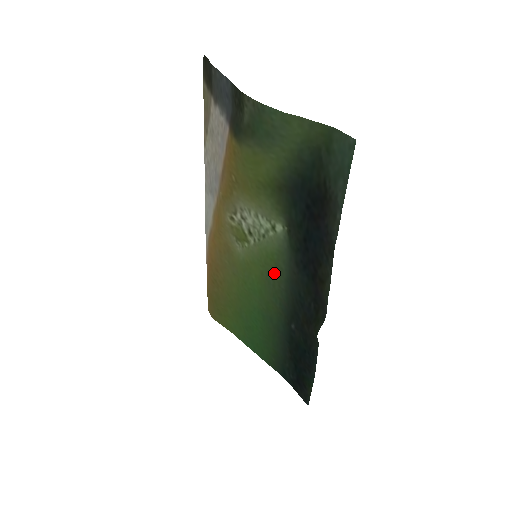
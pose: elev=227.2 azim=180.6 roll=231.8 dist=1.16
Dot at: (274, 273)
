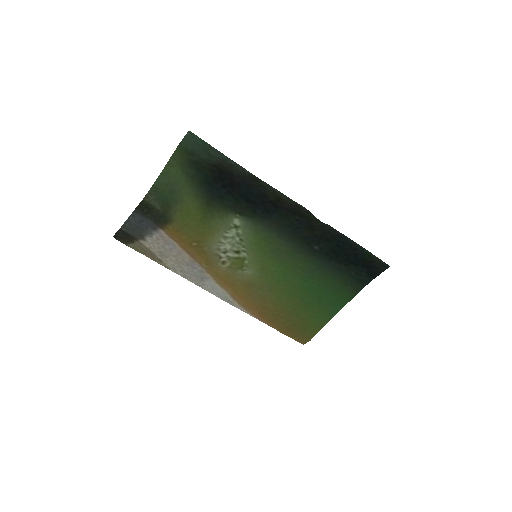
Dot at: (271, 245)
